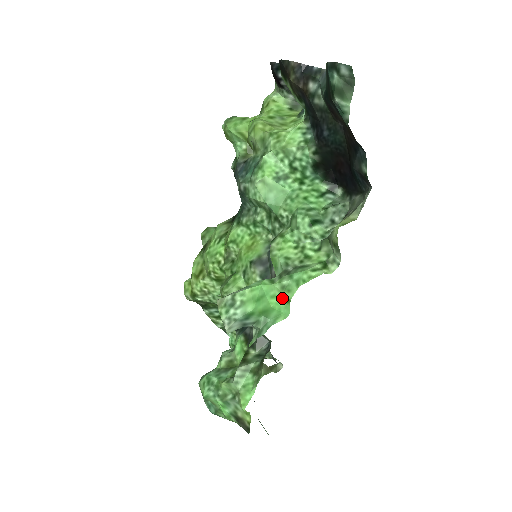
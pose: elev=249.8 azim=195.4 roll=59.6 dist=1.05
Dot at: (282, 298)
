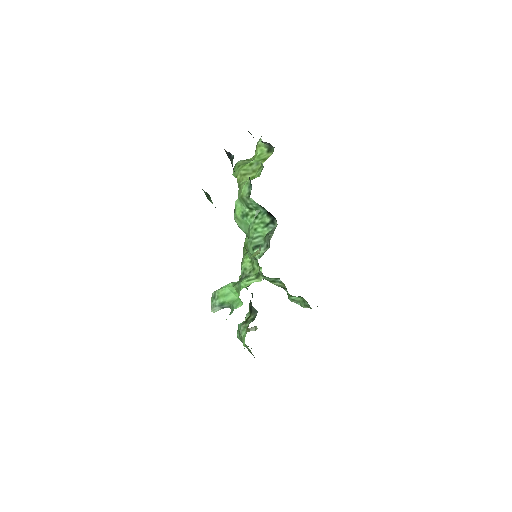
Dot at: (238, 294)
